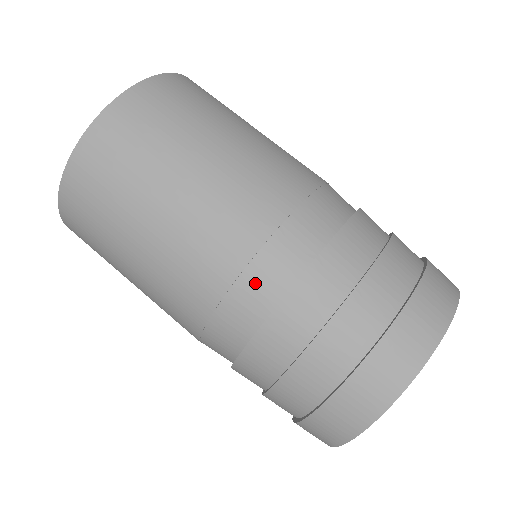
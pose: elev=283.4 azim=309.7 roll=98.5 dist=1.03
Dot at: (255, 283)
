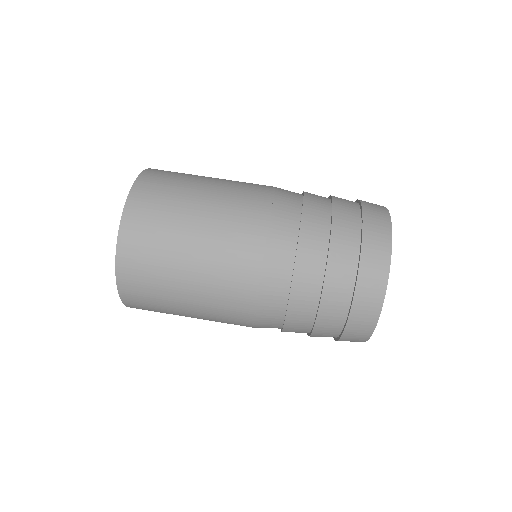
Dot at: (268, 300)
